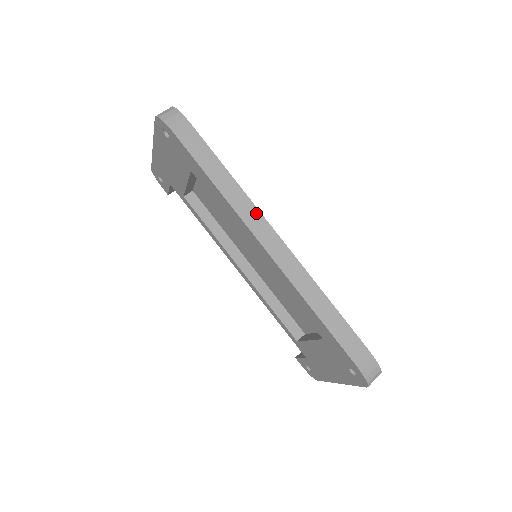
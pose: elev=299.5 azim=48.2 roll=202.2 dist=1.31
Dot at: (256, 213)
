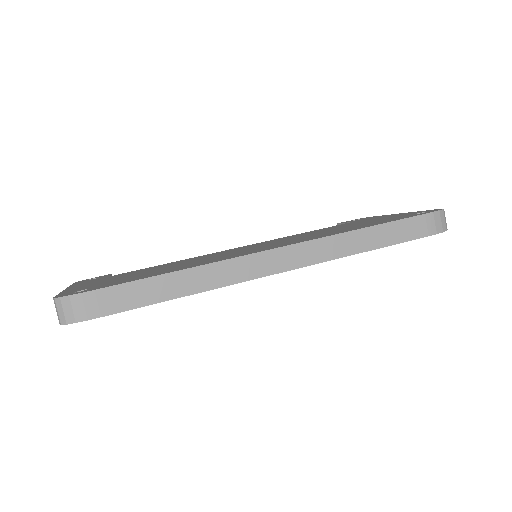
Dot at: (240, 262)
